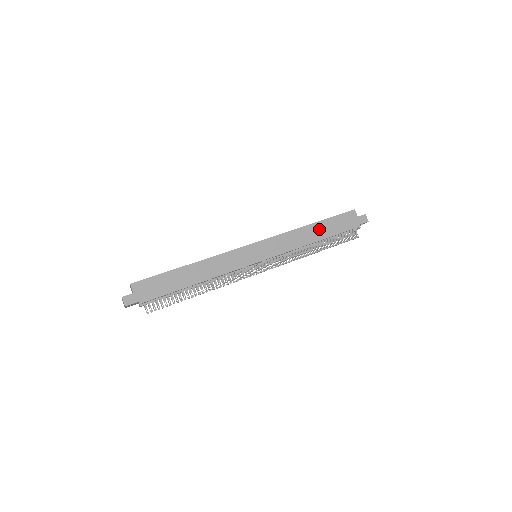
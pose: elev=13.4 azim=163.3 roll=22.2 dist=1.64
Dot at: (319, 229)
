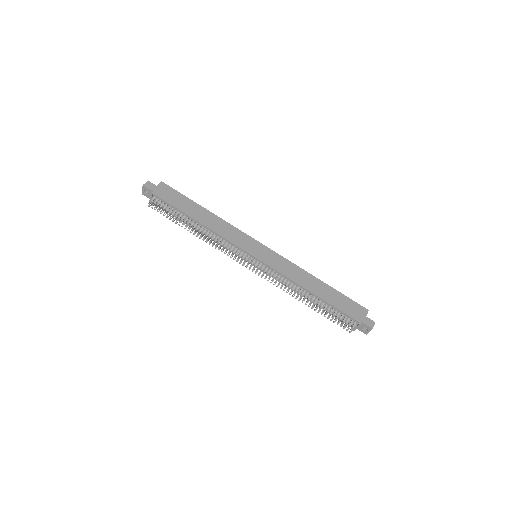
Dot at: (323, 289)
